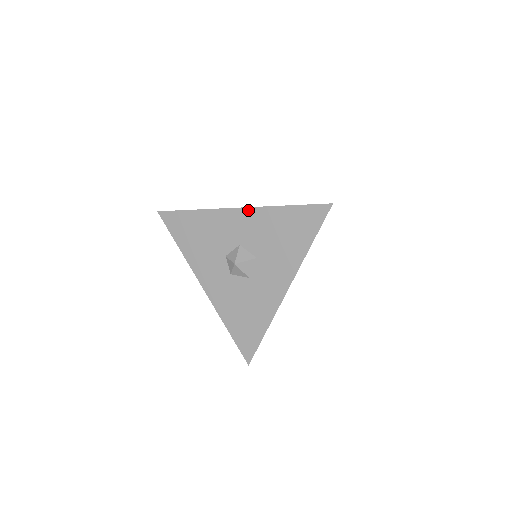
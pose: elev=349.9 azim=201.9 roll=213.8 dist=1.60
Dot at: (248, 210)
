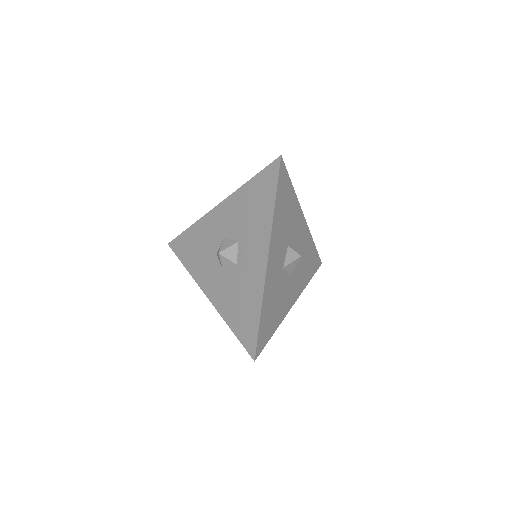
Dot at: (224, 202)
